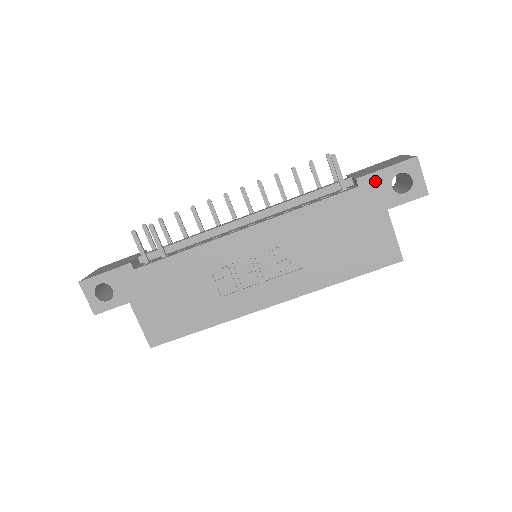
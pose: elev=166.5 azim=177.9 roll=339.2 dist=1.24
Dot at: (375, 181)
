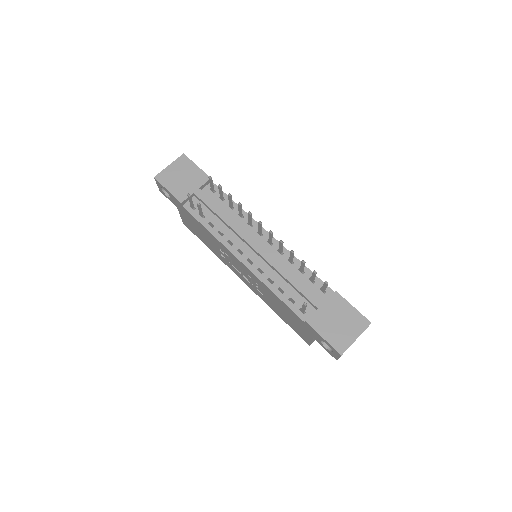
Dot at: (314, 332)
